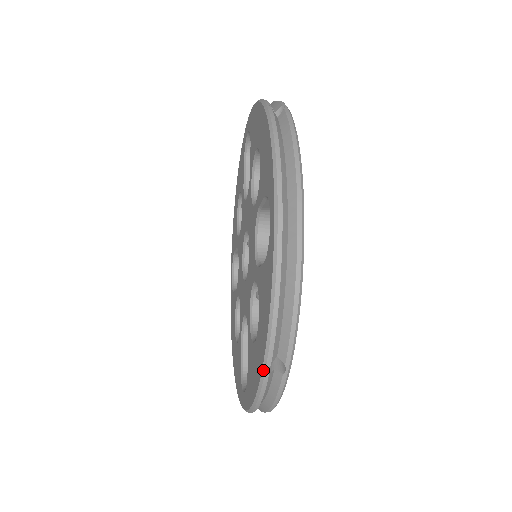
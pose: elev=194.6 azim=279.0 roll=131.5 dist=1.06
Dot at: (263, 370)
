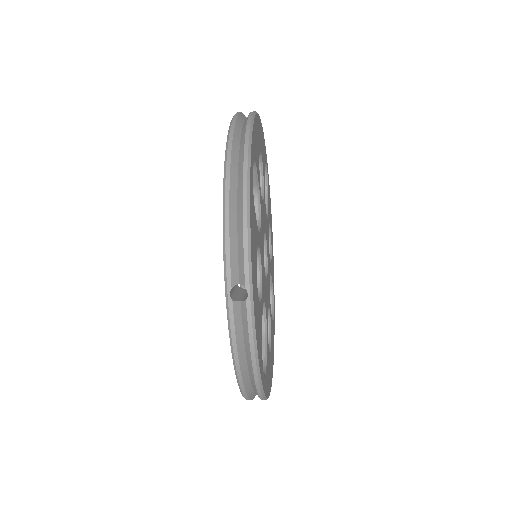
Dot at: (226, 297)
